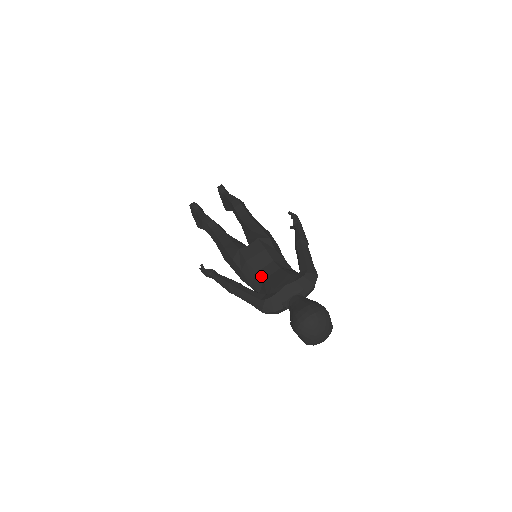
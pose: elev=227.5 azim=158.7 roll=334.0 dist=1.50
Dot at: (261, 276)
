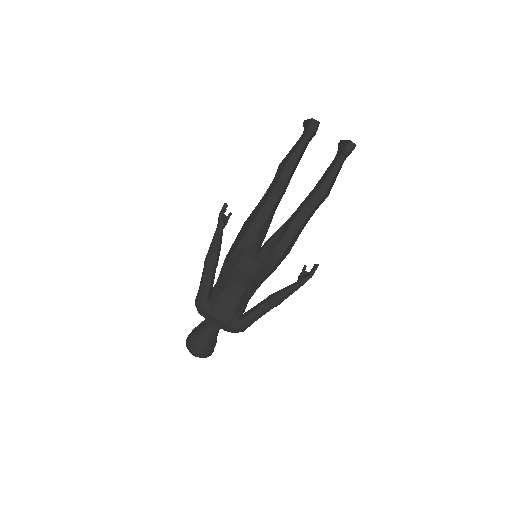
Dot at: (227, 286)
